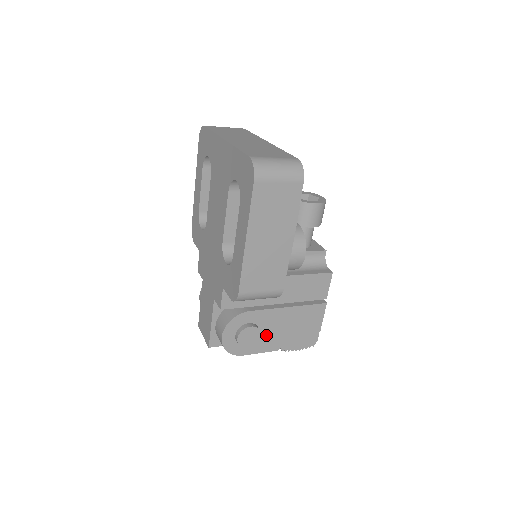
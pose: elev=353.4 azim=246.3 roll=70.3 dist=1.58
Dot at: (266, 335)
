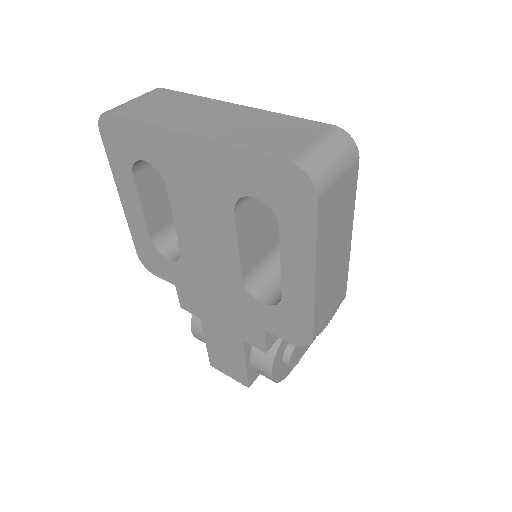
Dot at: occluded
